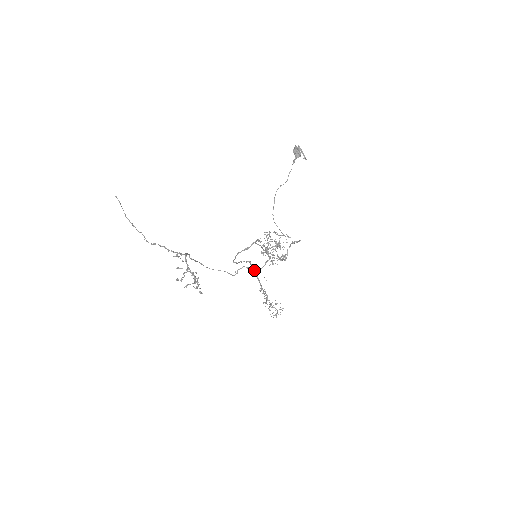
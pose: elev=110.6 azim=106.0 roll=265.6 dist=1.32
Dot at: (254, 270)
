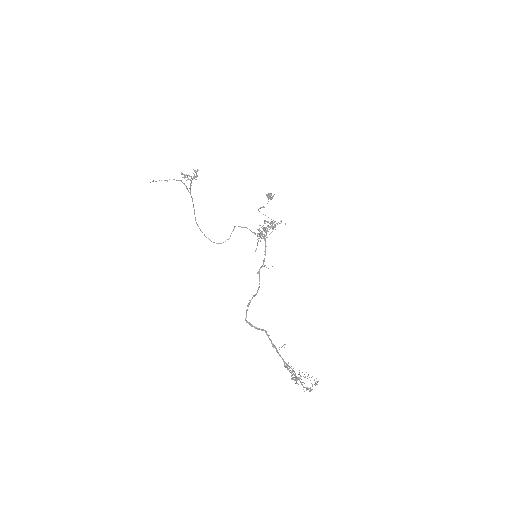
Dot at: occluded
